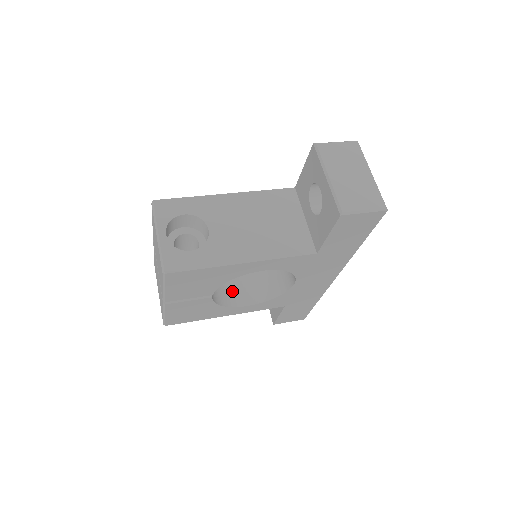
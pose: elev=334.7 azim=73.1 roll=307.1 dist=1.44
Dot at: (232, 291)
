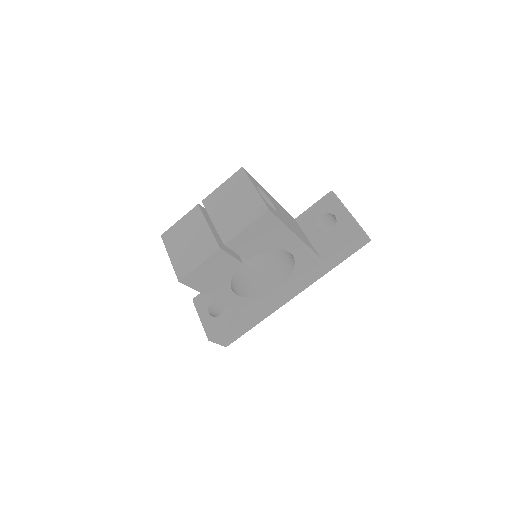
Dot at: occluded
